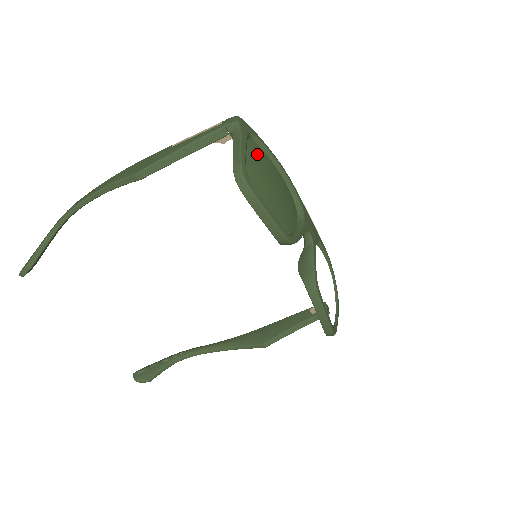
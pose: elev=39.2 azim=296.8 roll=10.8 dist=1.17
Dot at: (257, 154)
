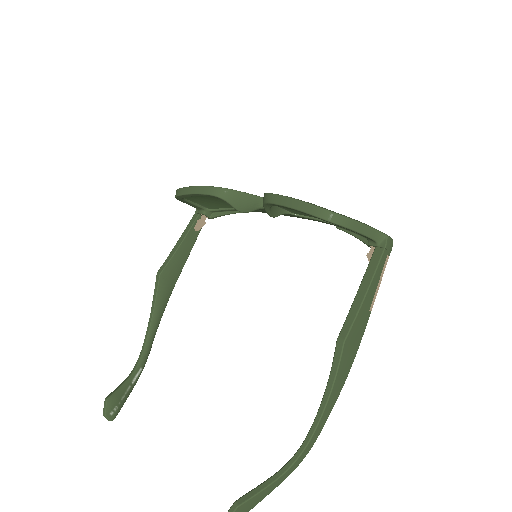
Dot at: occluded
